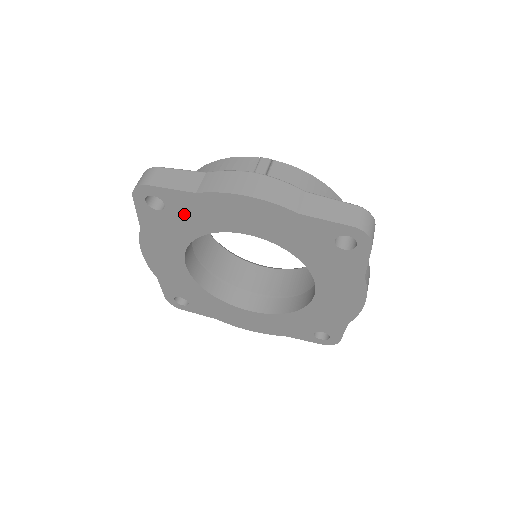
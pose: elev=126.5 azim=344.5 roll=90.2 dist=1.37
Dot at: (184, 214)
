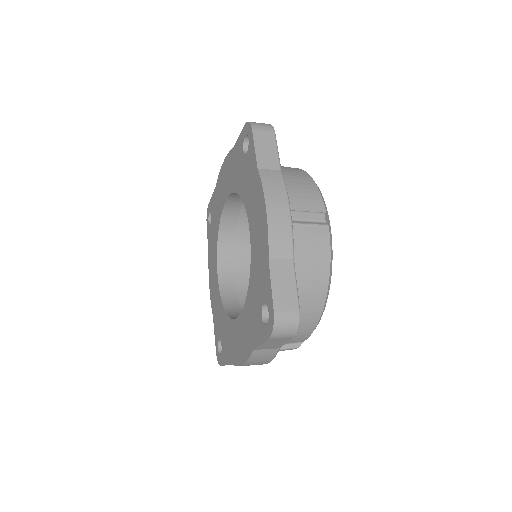
Dot at: (215, 214)
